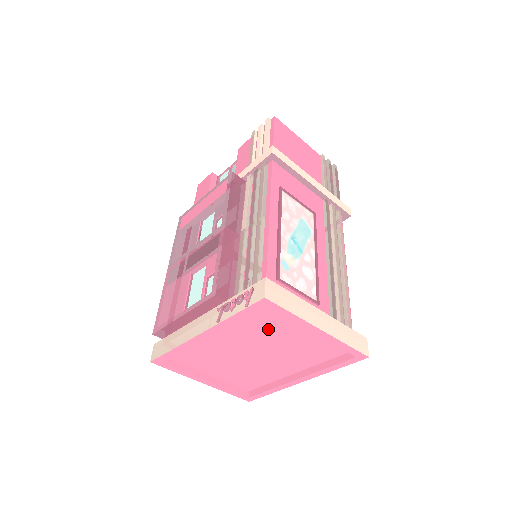
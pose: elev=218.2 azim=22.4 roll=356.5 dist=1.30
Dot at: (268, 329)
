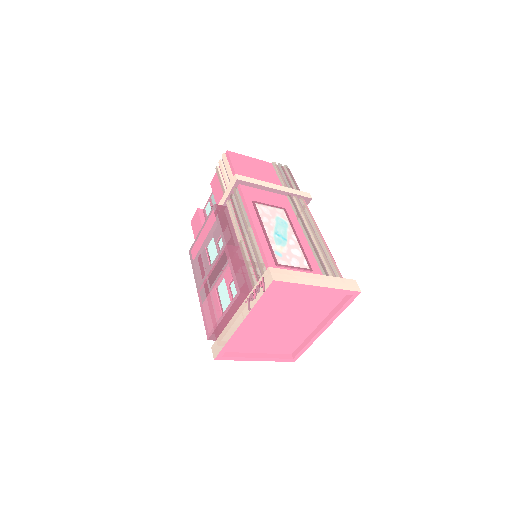
Dot at: (285, 301)
